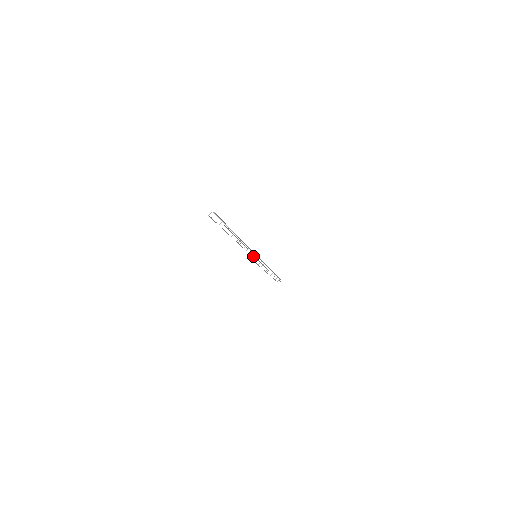
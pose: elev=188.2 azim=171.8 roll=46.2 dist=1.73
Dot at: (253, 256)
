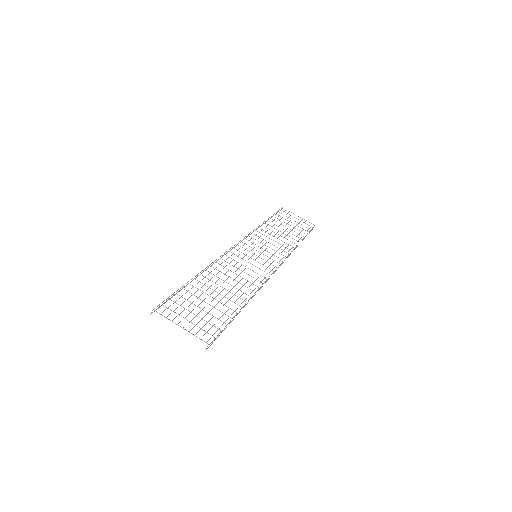
Dot at: occluded
